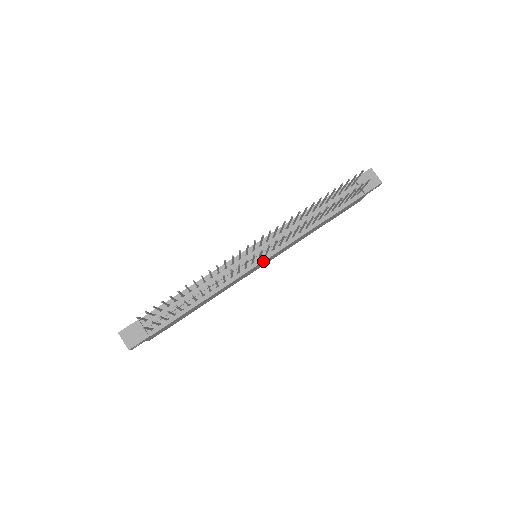
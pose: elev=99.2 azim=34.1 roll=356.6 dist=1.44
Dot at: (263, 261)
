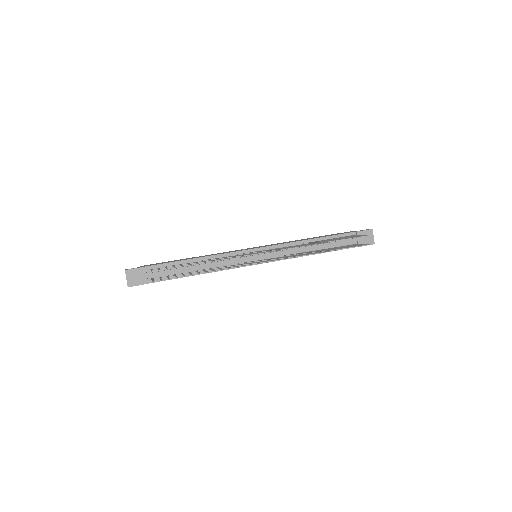
Dot at: occluded
